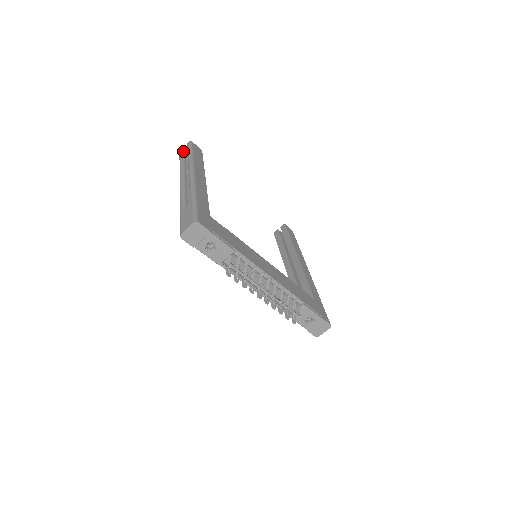
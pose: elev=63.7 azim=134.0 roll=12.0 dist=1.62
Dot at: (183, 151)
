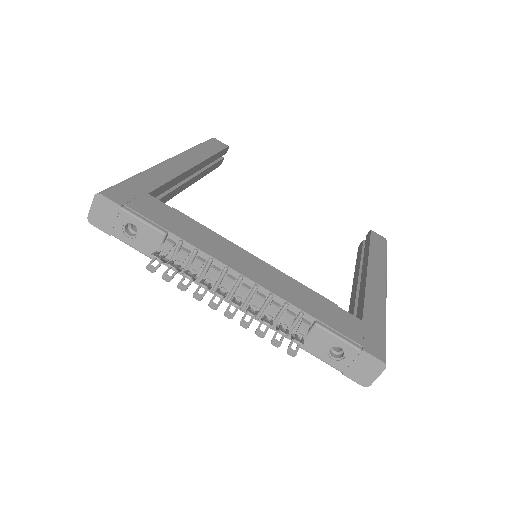
Dot at: occluded
